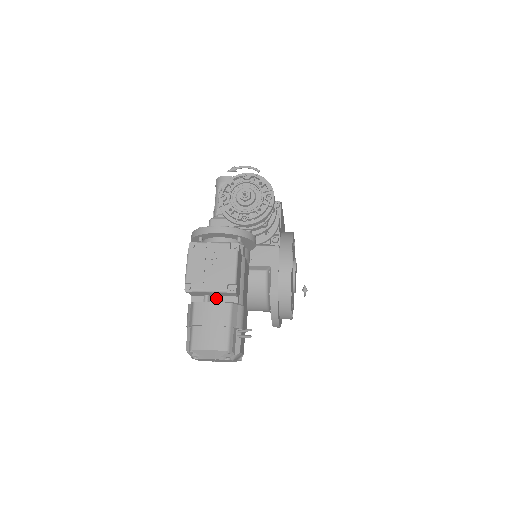
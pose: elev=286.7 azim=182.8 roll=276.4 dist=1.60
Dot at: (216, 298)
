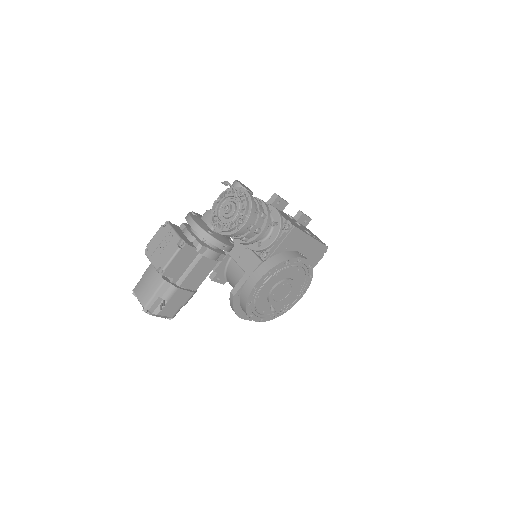
Dot at: occluded
